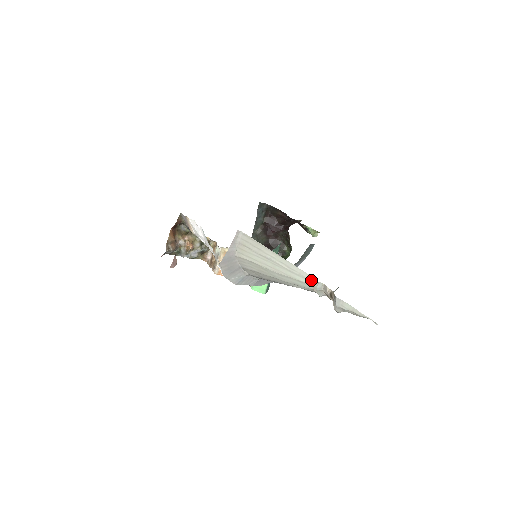
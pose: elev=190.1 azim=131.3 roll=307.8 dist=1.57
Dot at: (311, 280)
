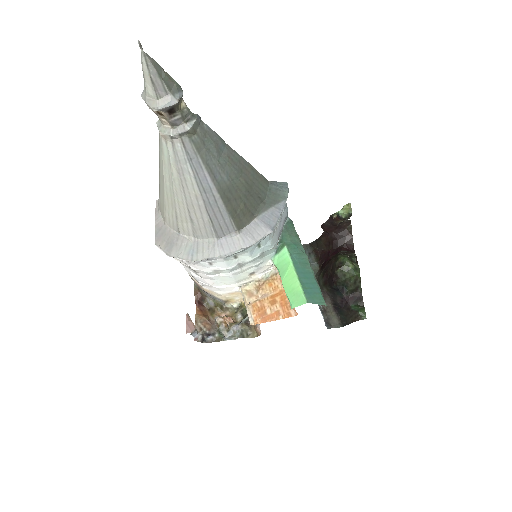
Dot at: (159, 134)
